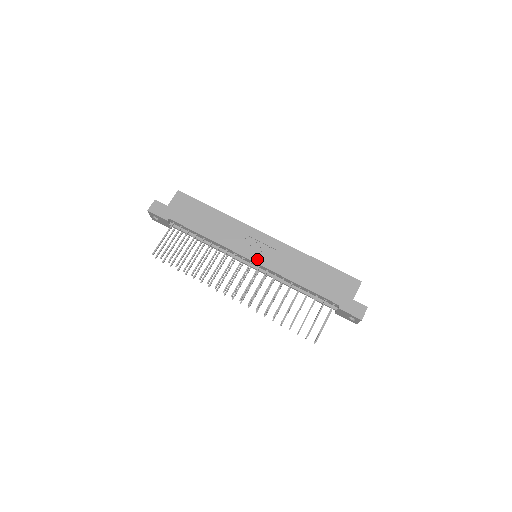
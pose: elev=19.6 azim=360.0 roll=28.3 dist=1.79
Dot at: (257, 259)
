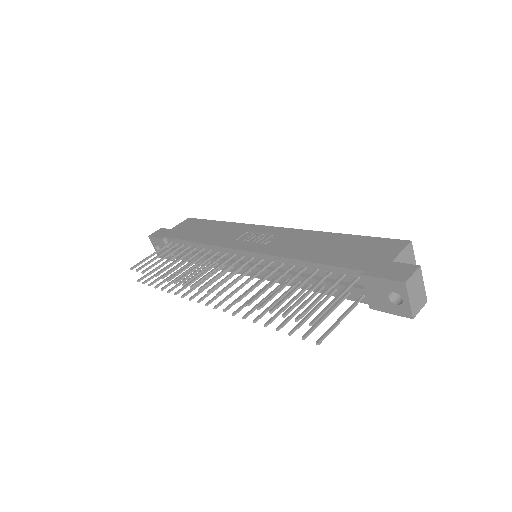
Dot at: (249, 247)
